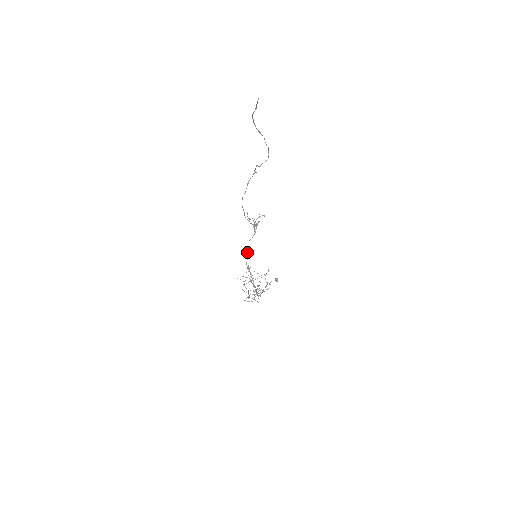
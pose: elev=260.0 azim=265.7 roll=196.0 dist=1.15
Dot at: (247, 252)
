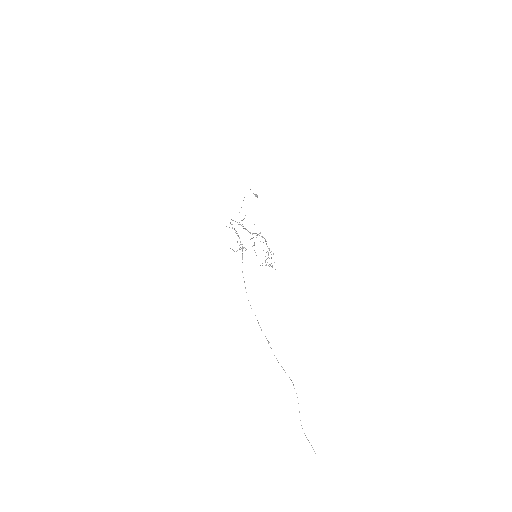
Dot at: occluded
